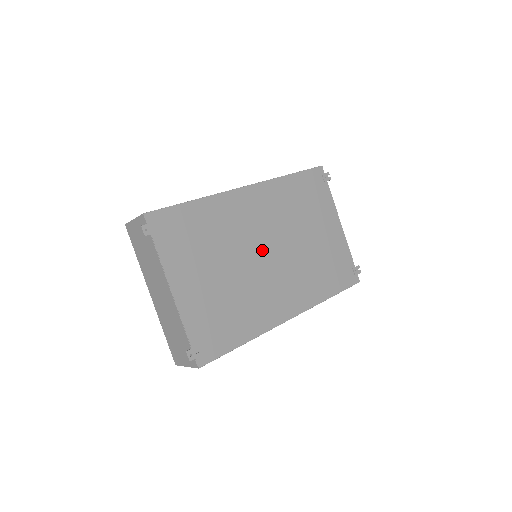
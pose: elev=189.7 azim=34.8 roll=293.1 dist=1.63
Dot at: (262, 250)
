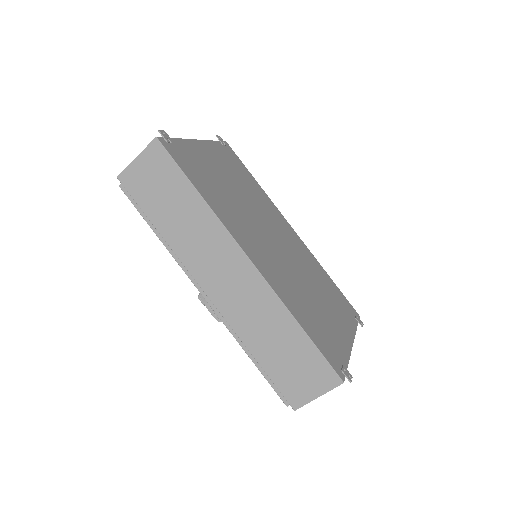
Dot at: (272, 234)
